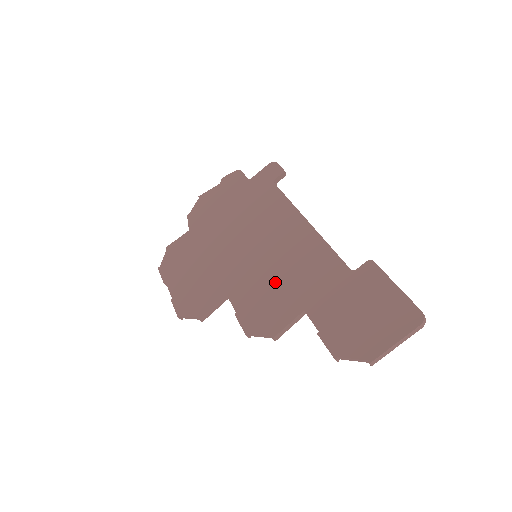
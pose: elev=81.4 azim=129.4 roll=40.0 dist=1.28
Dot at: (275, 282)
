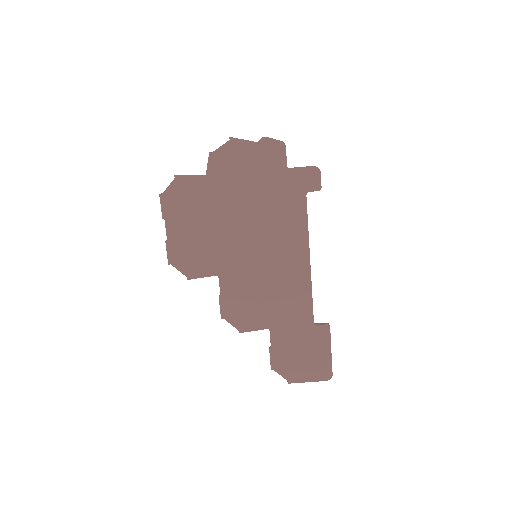
Dot at: (261, 294)
